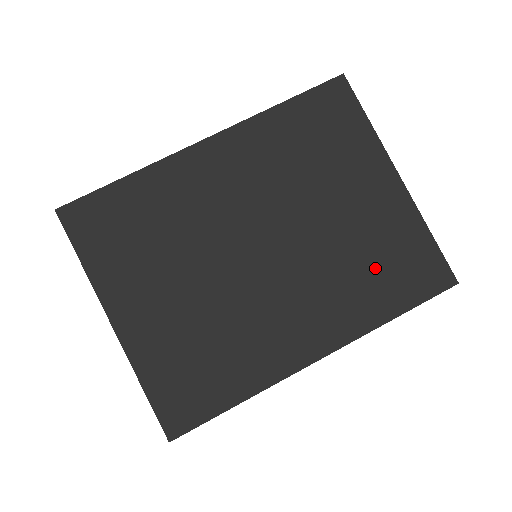
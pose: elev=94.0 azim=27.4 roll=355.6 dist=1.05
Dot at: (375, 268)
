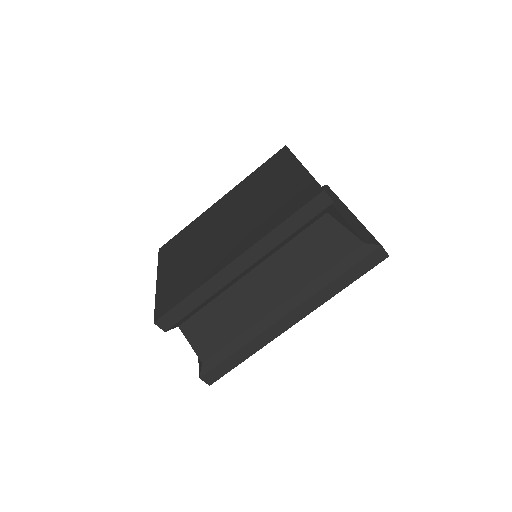
Dot at: (277, 207)
